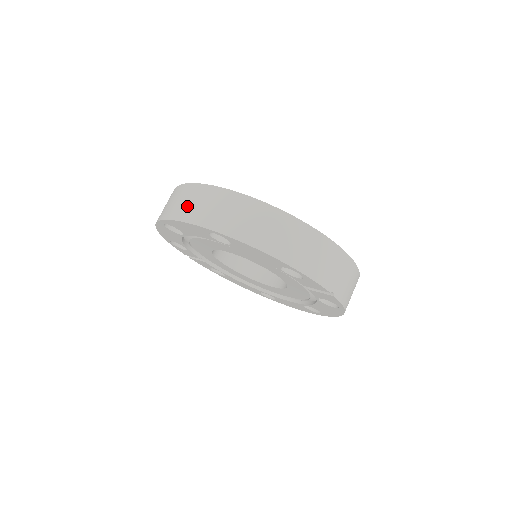
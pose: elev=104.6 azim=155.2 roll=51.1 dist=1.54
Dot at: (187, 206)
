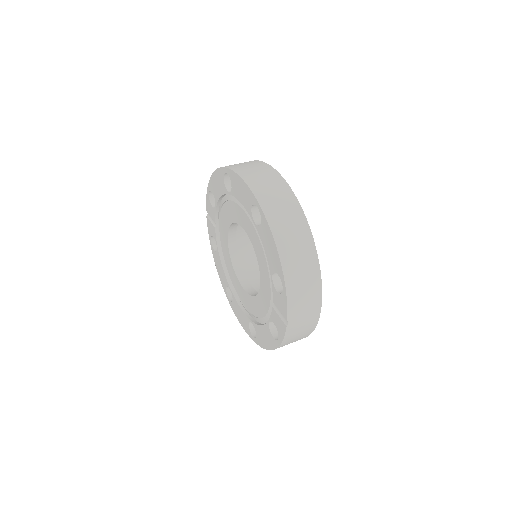
Dot at: (256, 175)
